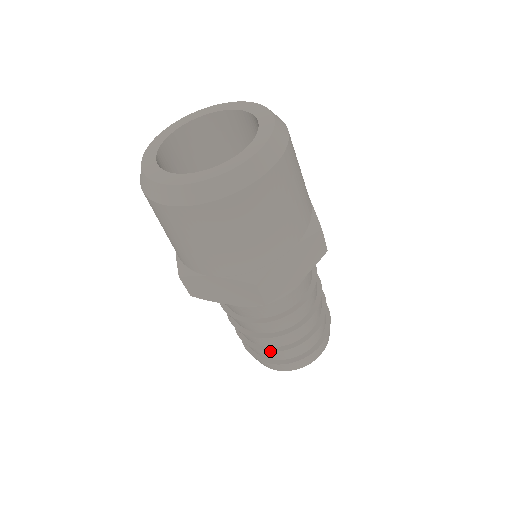
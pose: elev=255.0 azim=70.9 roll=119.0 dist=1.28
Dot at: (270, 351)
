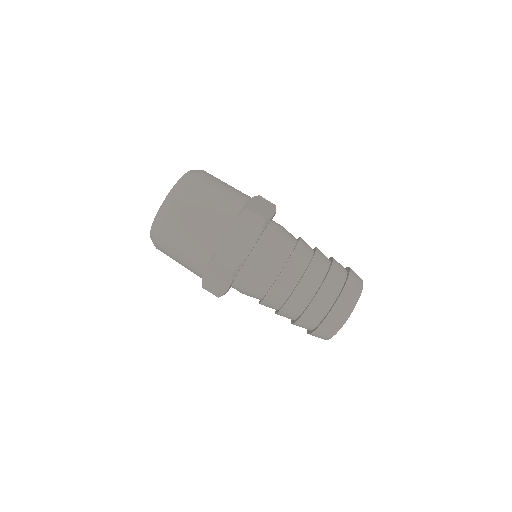
Dot at: (299, 317)
